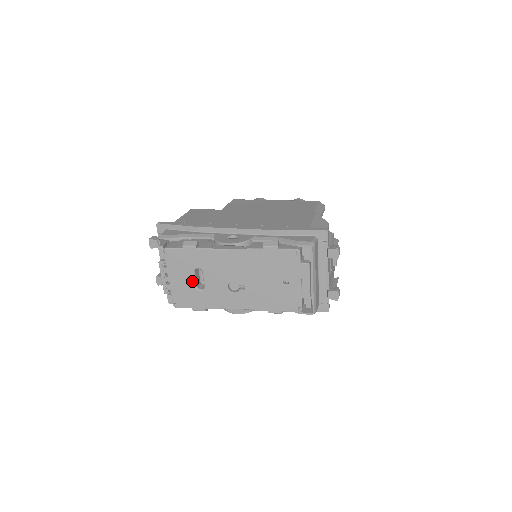
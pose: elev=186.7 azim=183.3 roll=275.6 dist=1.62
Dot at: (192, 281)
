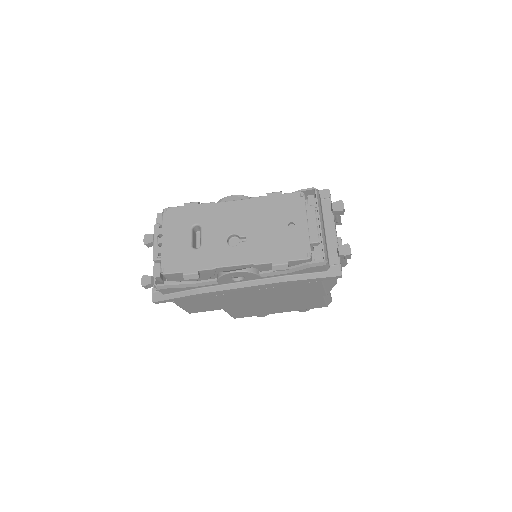
Dot at: (188, 239)
